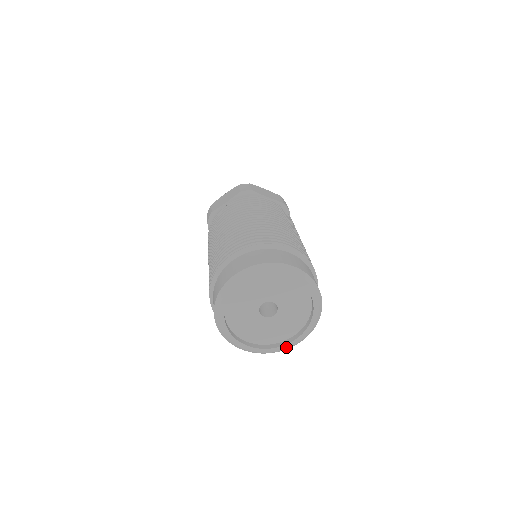
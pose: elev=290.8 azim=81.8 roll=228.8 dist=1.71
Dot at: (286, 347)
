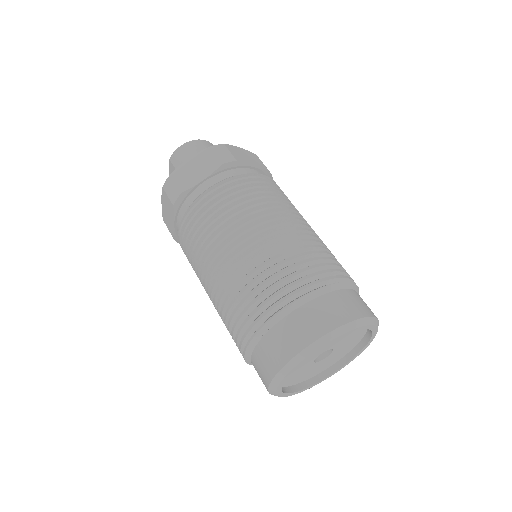
Dot at: (326, 378)
